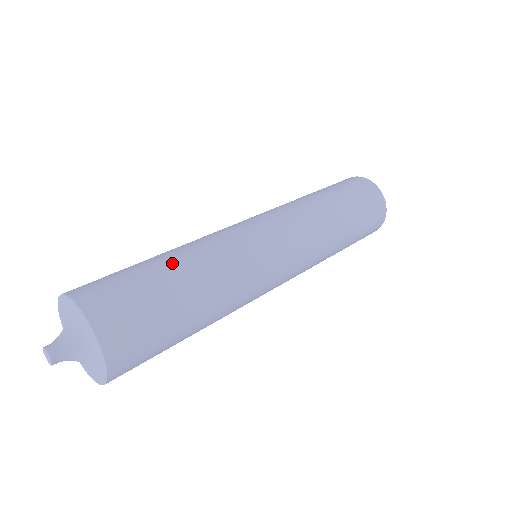
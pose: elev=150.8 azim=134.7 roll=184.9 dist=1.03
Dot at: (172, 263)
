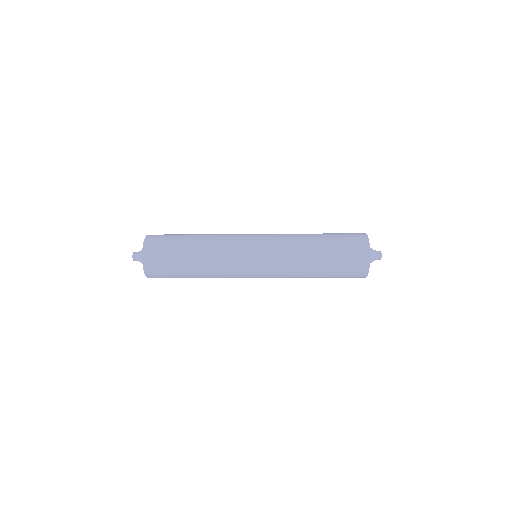
Dot at: (194, 235)
